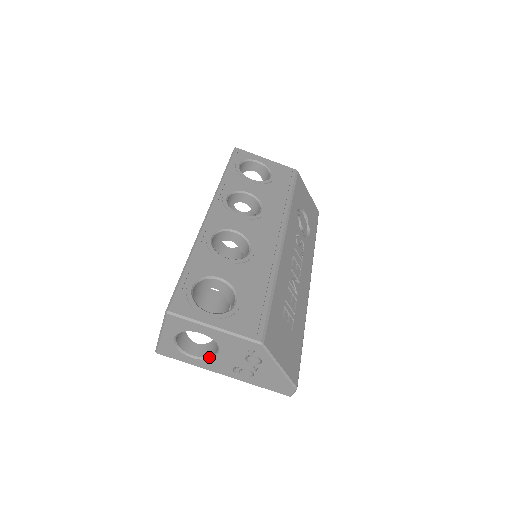
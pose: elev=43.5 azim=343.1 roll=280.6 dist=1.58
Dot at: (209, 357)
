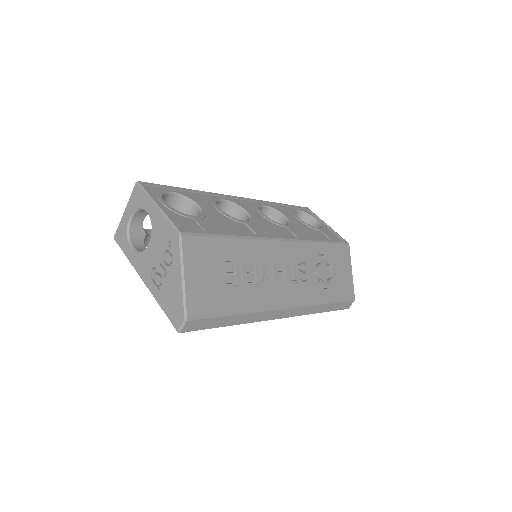
Dot at: (142, 251)
